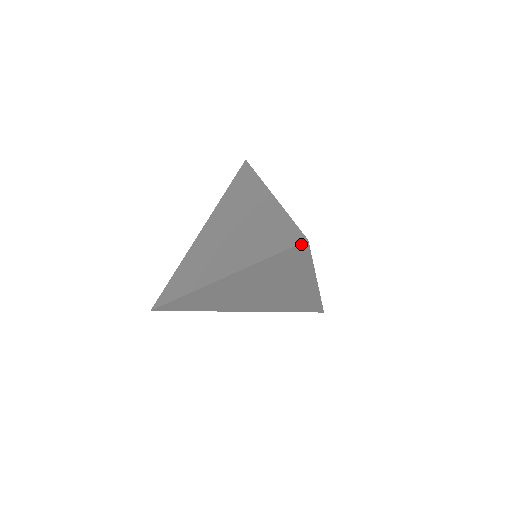
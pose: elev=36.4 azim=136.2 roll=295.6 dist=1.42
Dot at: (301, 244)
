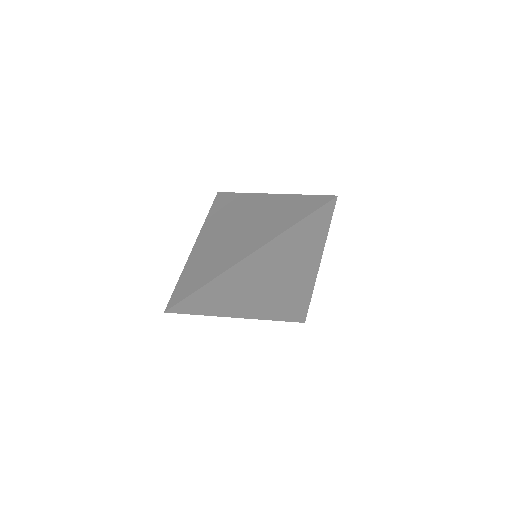
Dot at: (331, 201)
